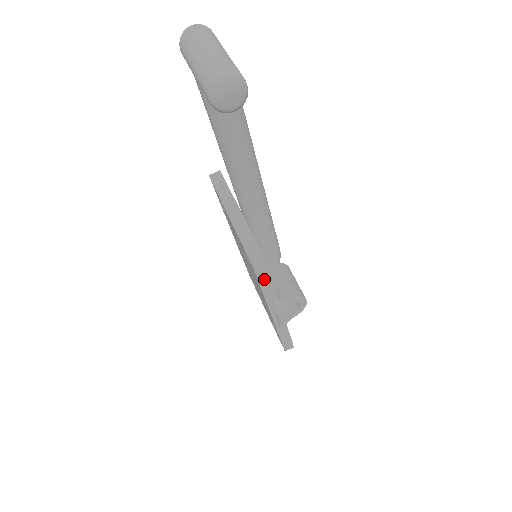
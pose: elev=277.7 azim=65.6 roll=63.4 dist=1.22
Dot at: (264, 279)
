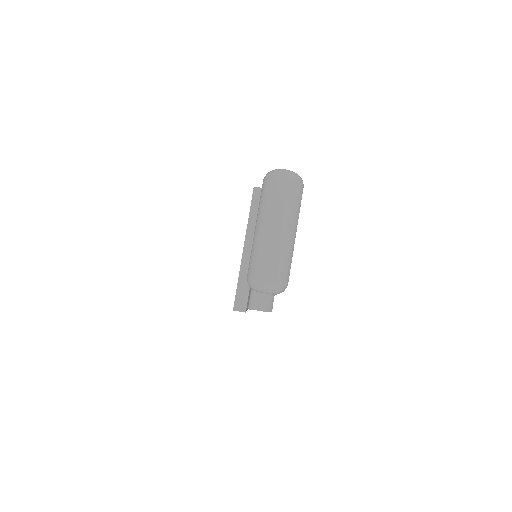
Dot at: occluded
